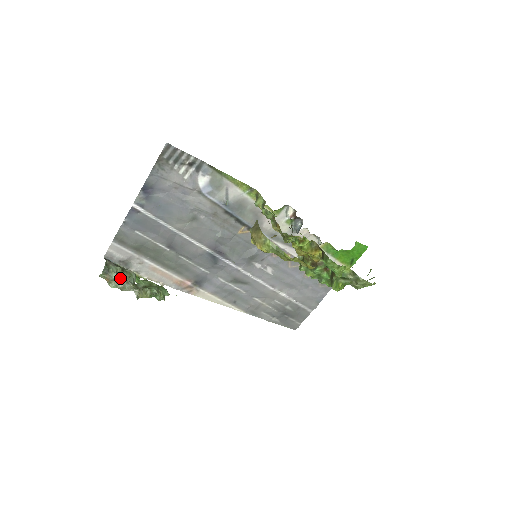
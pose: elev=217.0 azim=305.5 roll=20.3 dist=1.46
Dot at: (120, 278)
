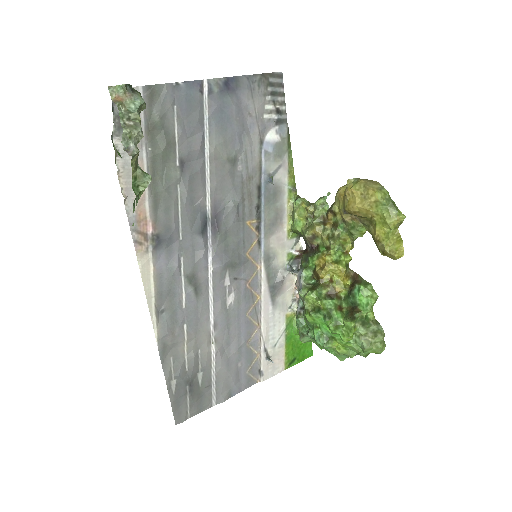
Dot at: (138, 113)
